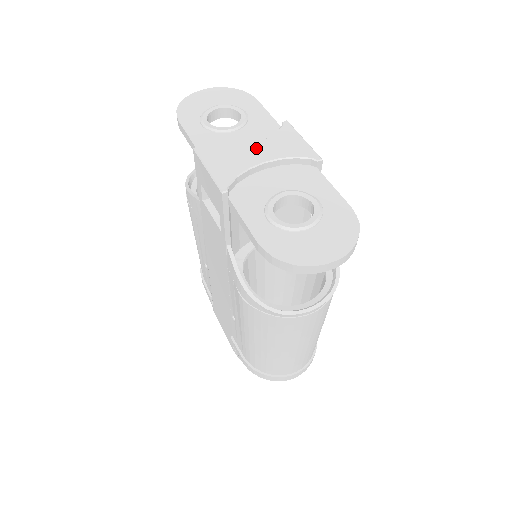
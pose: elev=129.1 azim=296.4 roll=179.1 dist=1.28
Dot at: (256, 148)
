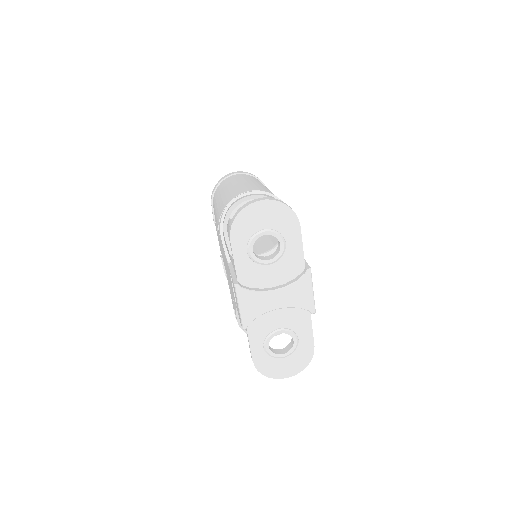
Dot at: (278, 295)
